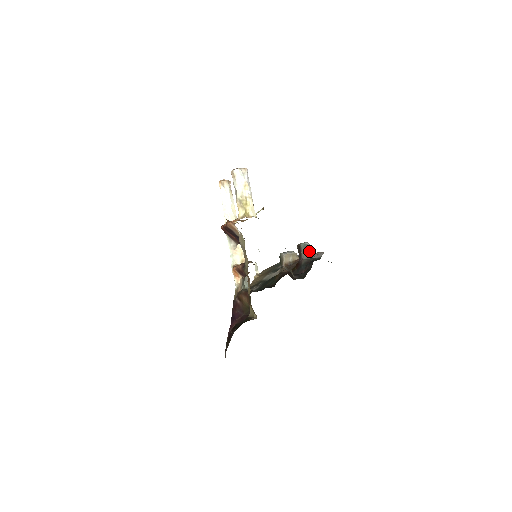
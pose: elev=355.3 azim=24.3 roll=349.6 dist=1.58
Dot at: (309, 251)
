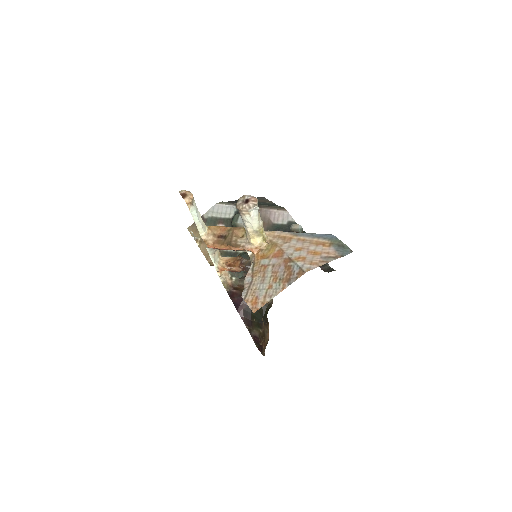
Dot at: (302, 231)
